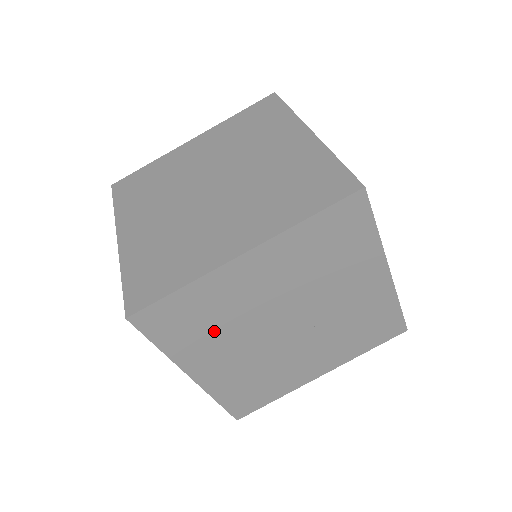
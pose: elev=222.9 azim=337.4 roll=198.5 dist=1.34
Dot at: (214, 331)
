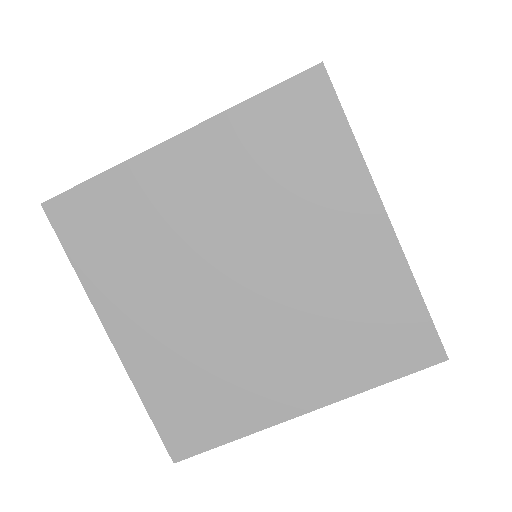
Dot at: (140, 258)
